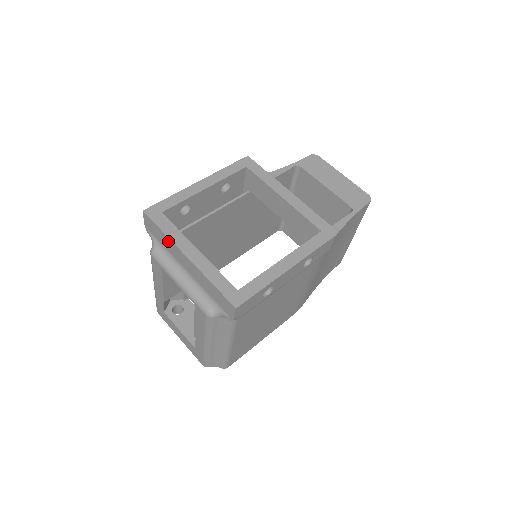
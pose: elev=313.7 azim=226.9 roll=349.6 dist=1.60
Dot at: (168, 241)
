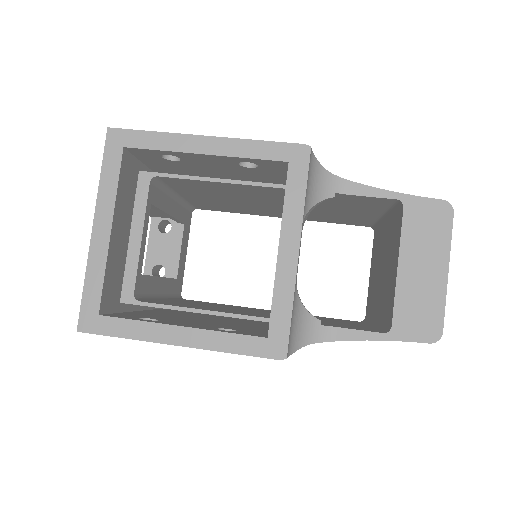
Dot at: (102, 189)
